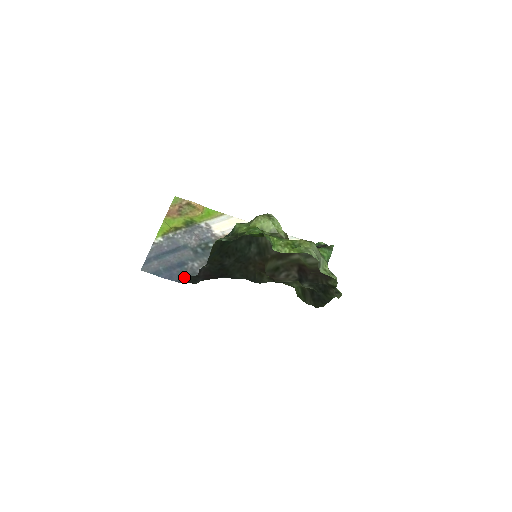
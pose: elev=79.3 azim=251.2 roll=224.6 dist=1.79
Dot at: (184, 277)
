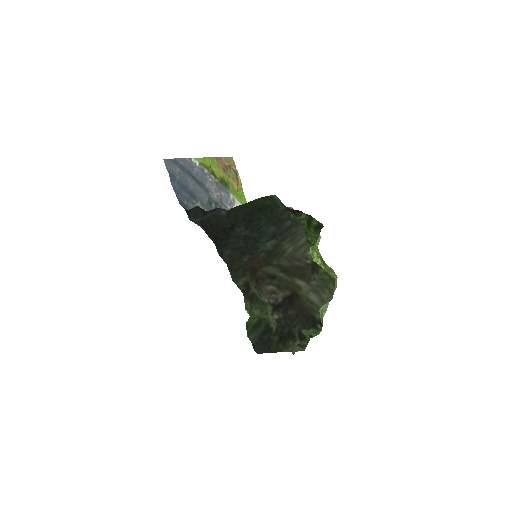
Dot at: (186, 205)
